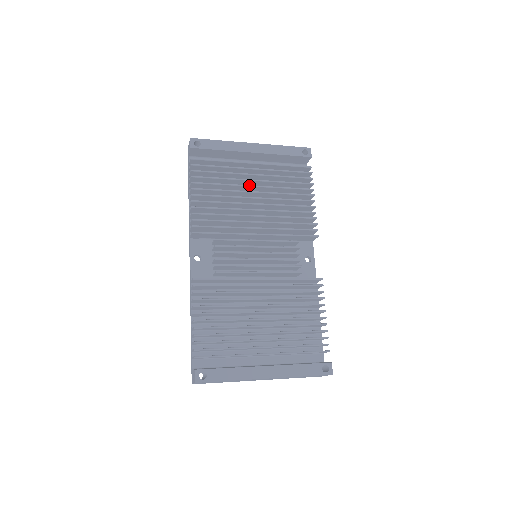
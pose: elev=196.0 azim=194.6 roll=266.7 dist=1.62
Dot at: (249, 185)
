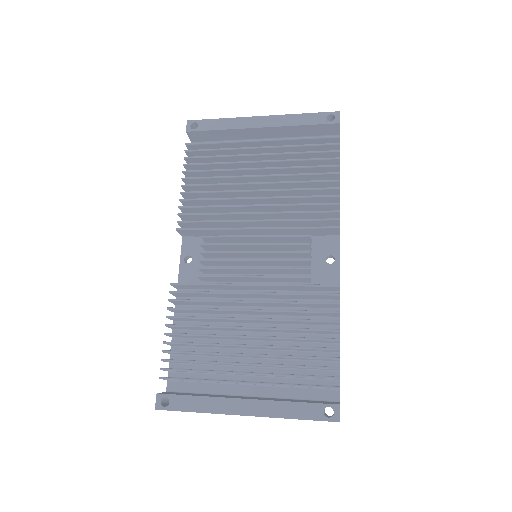
Dot at: (251, 168)
